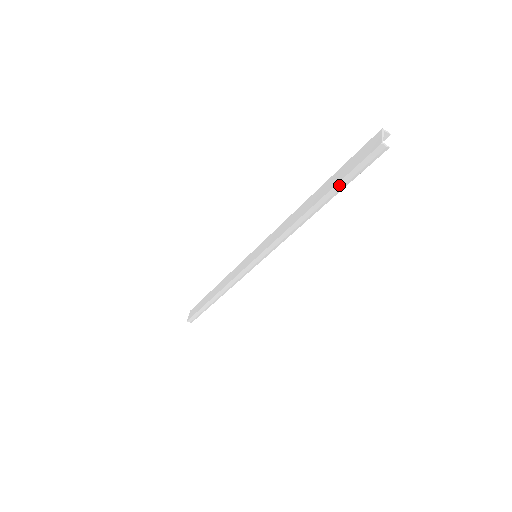
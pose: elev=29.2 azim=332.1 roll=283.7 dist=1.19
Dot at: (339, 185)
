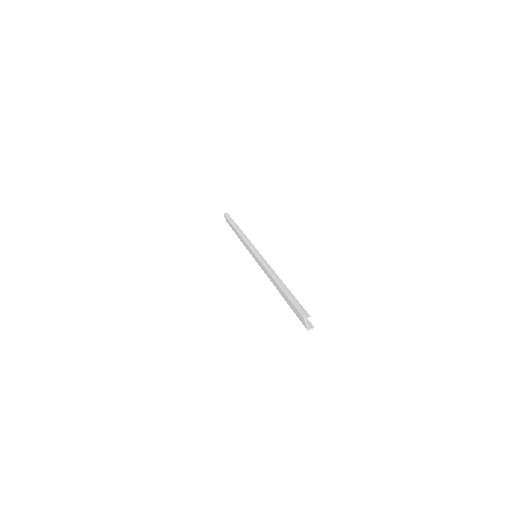
Dot at: occluded
